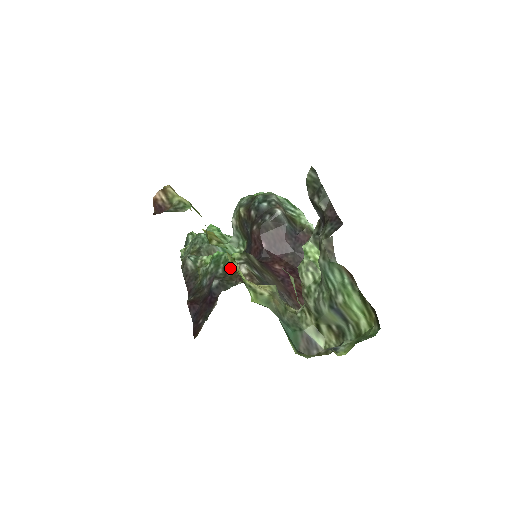
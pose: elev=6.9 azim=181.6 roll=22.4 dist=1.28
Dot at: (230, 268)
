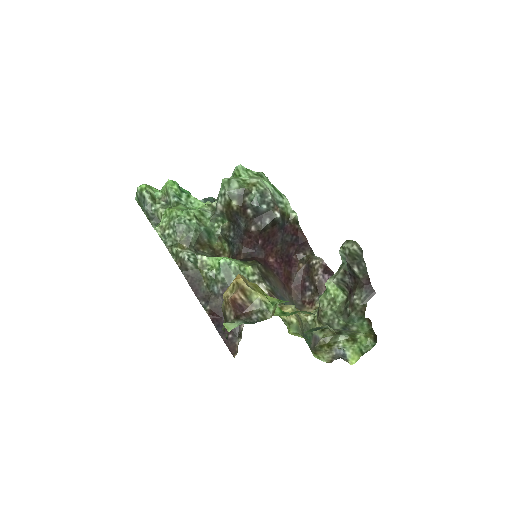
Dot at: occluded
